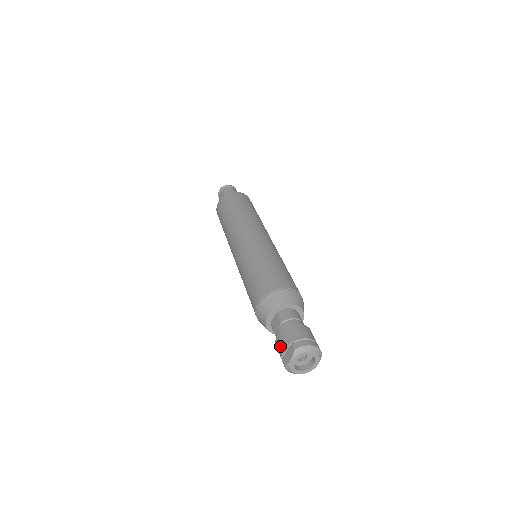
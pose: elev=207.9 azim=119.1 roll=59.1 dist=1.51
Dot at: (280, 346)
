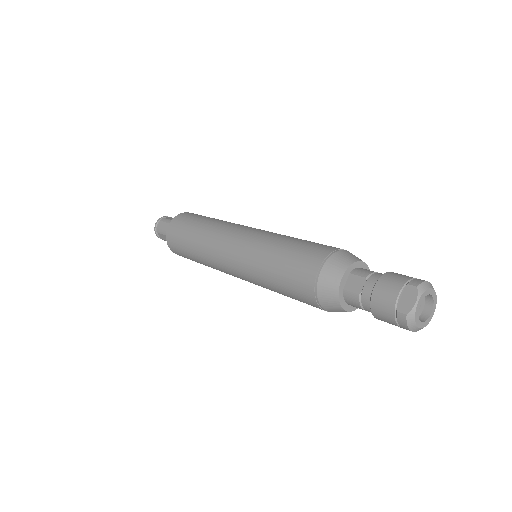
Dot at: (388, 295)
